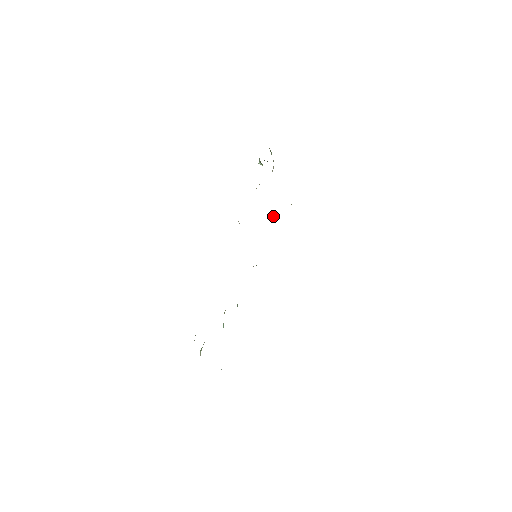
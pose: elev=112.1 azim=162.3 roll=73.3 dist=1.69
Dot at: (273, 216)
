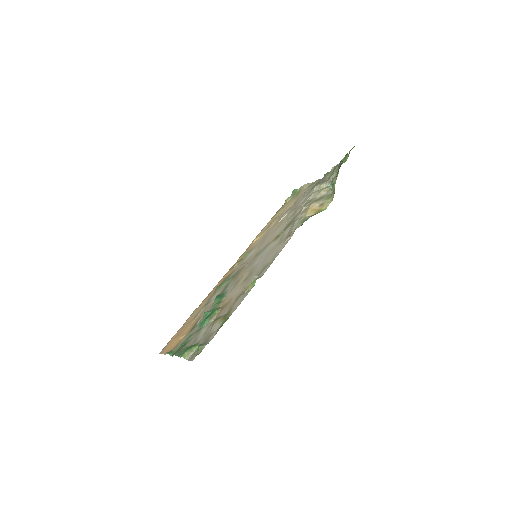
Dot at: (283, 217)
